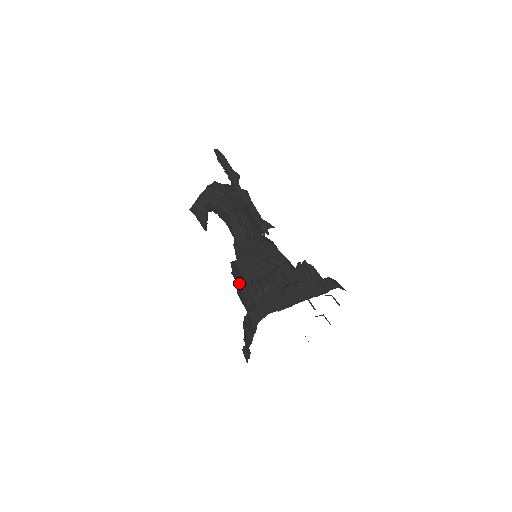
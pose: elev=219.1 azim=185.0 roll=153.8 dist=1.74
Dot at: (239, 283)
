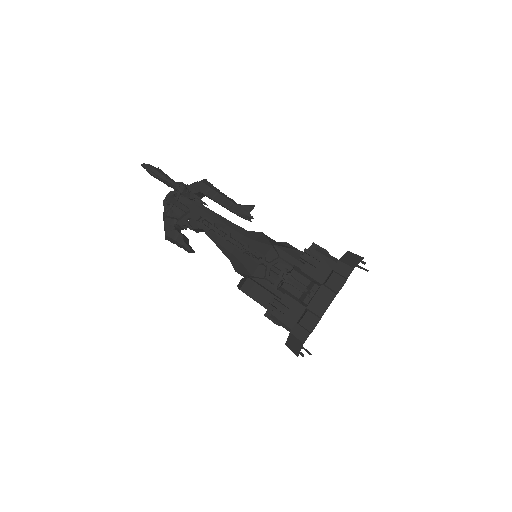
Dot at: occluded
